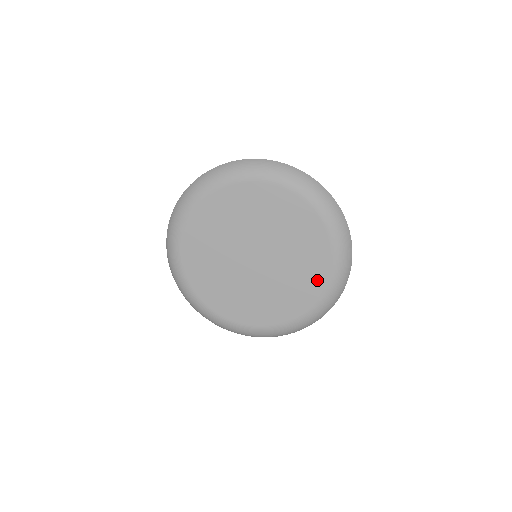
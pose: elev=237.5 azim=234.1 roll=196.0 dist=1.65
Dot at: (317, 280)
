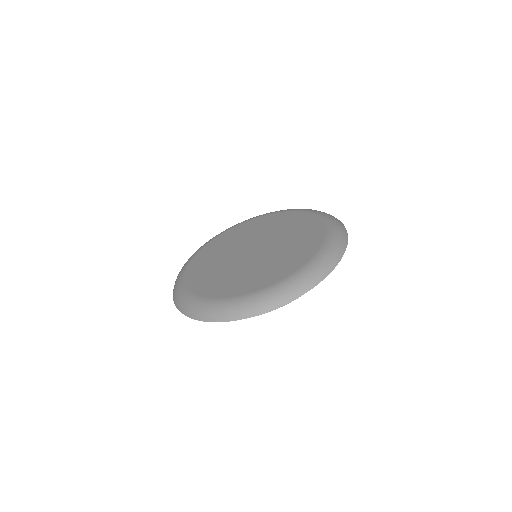
Dot at: (311, 245)
